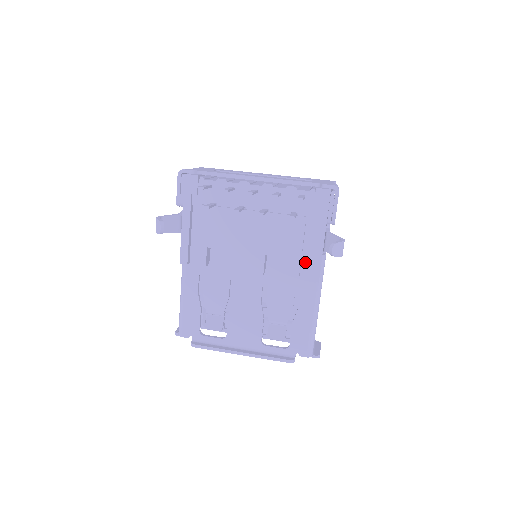
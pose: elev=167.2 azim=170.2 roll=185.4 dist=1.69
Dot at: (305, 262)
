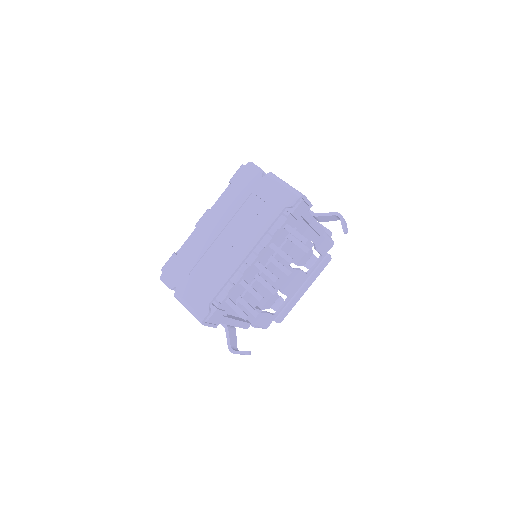
Dot at: (308, 234)
